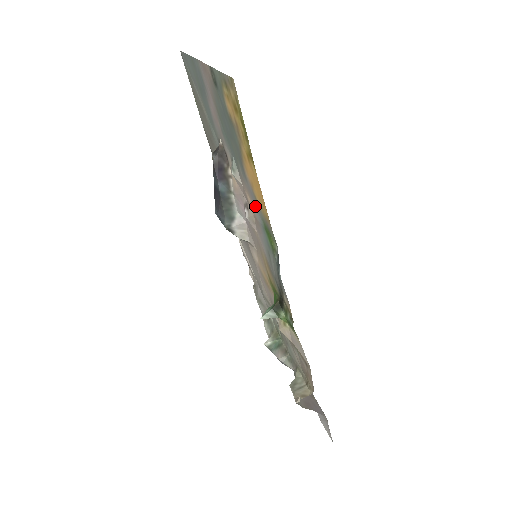
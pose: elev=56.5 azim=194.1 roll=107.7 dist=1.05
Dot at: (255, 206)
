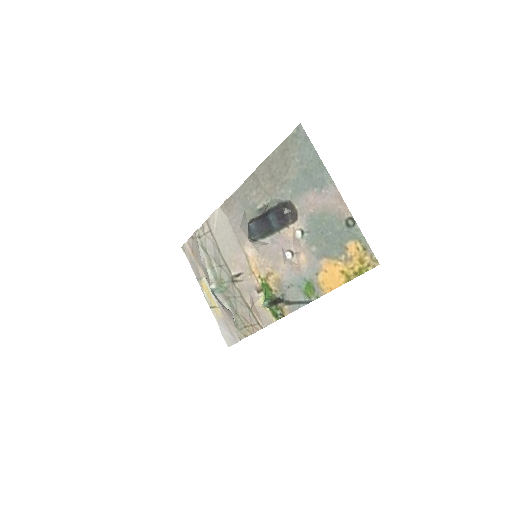
Dot at: (309, 269)
